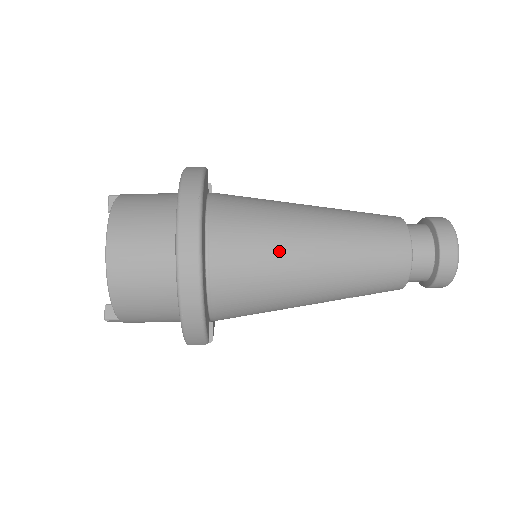
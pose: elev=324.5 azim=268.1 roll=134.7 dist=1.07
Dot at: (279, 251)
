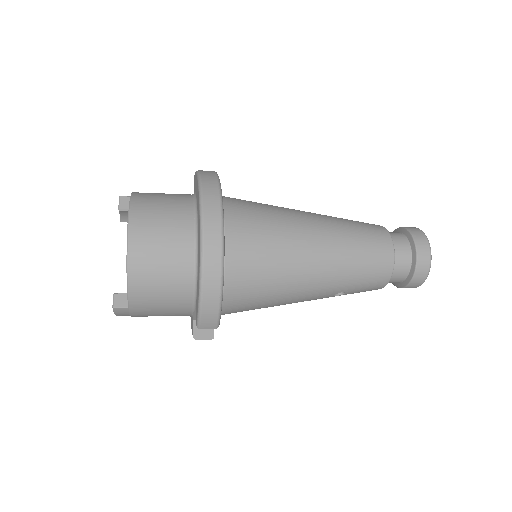
Dot at: (286, 239)
